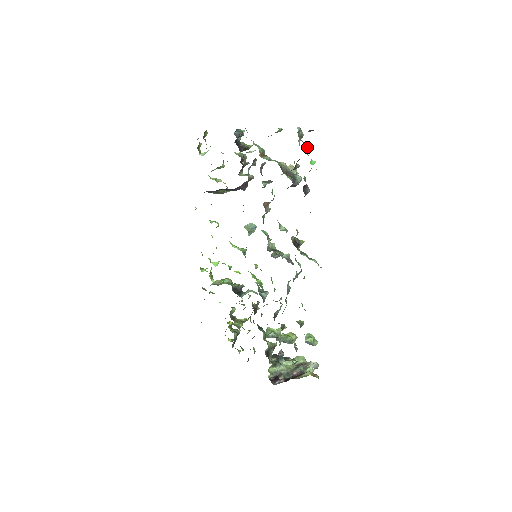
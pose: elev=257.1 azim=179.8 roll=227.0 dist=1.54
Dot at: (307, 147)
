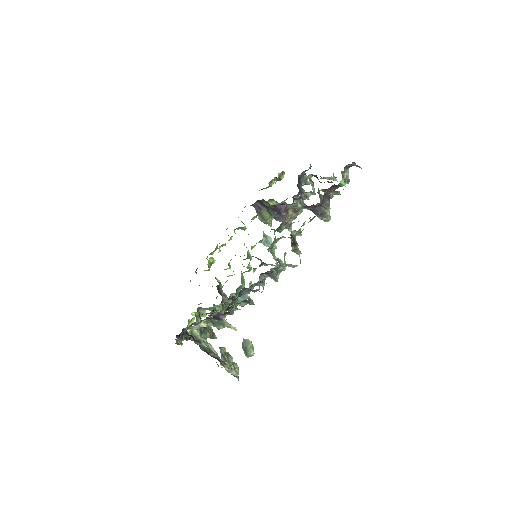
Dot at: (345, 175)
